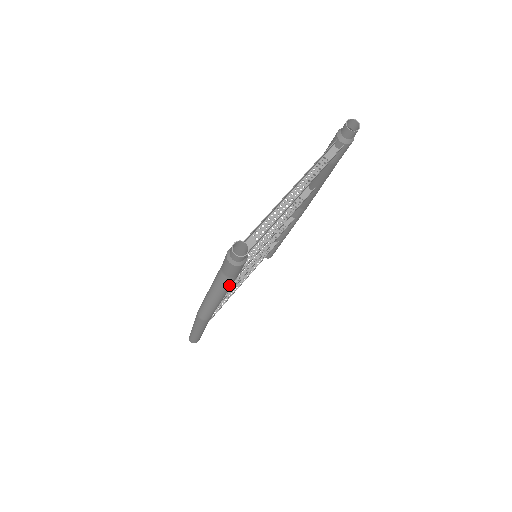
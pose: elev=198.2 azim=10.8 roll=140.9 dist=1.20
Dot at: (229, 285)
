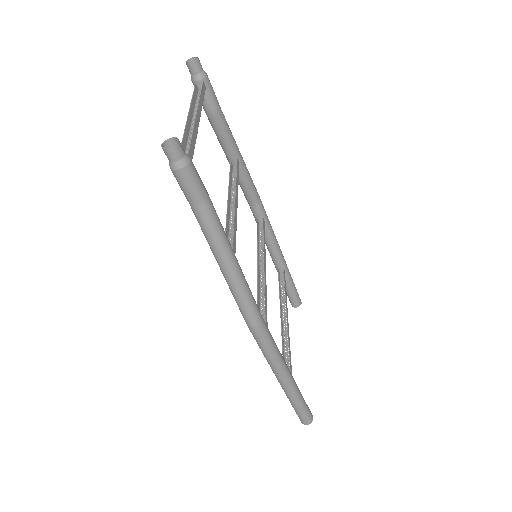
Dot at: (217, 223)
